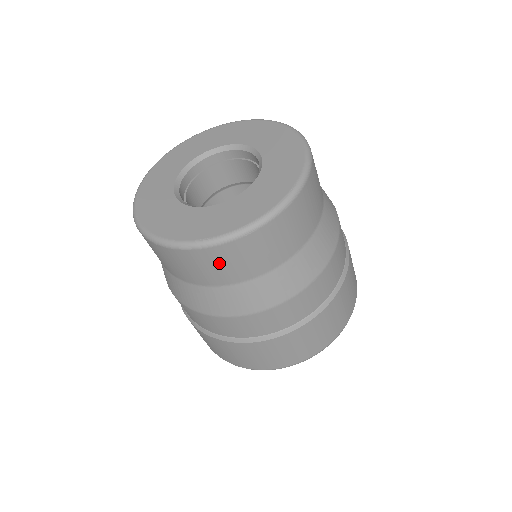
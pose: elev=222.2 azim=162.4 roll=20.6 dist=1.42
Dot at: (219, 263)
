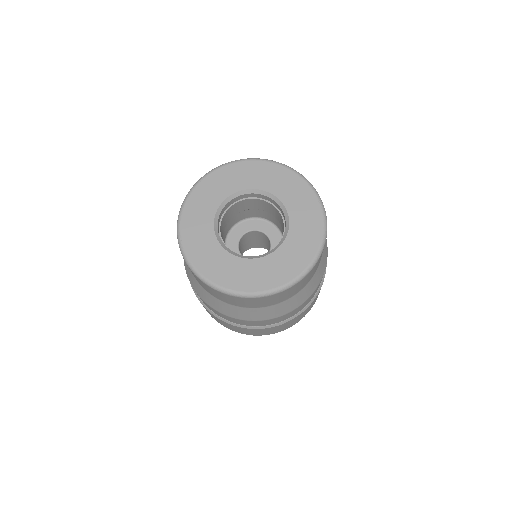
Dot at: (308, 277)
